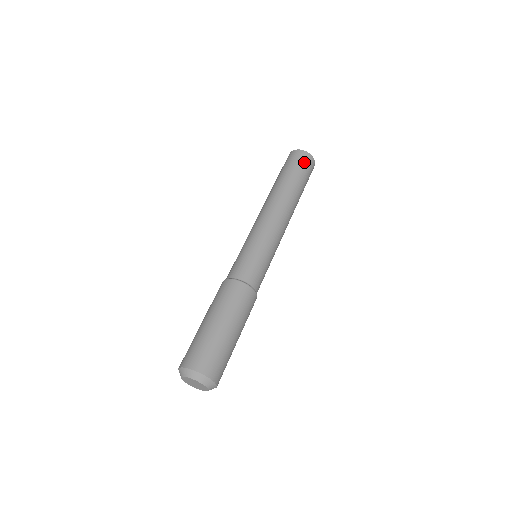
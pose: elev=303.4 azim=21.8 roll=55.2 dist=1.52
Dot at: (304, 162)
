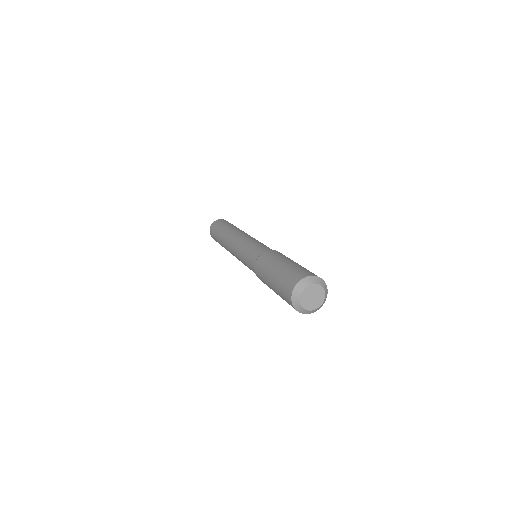
Dot at: occluded
